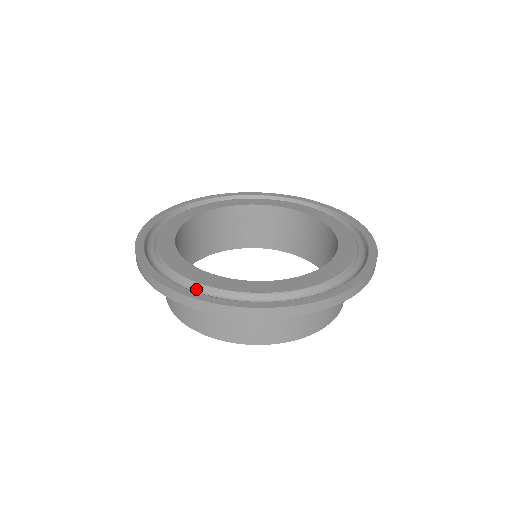
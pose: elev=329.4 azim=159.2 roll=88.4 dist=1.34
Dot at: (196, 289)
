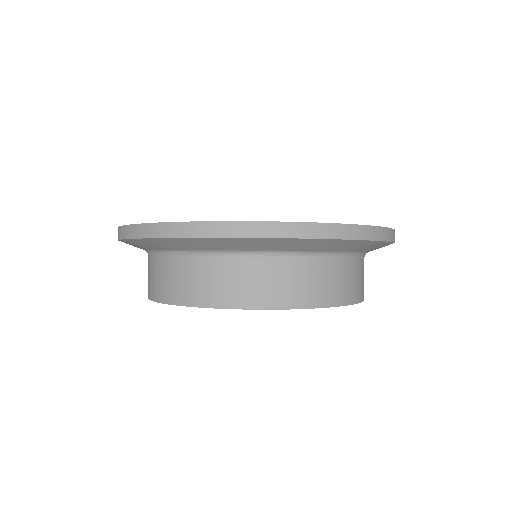
Dot at: occluded
